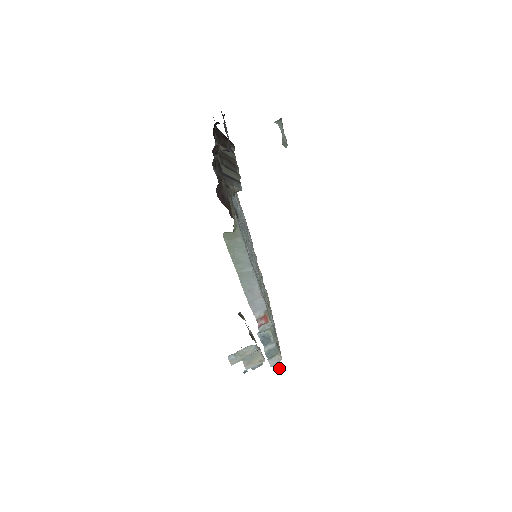
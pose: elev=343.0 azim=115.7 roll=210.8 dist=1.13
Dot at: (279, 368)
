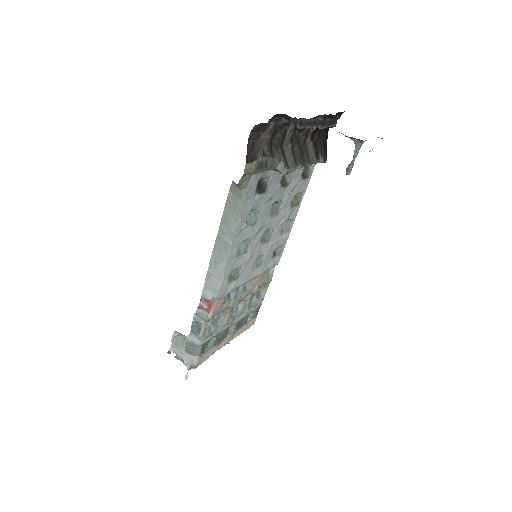
Dot at: (187, 372)
